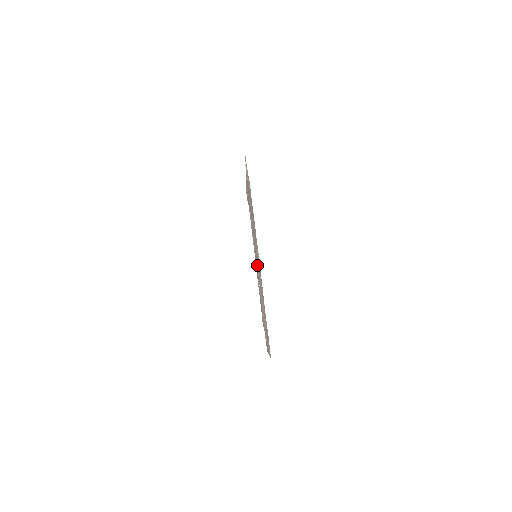
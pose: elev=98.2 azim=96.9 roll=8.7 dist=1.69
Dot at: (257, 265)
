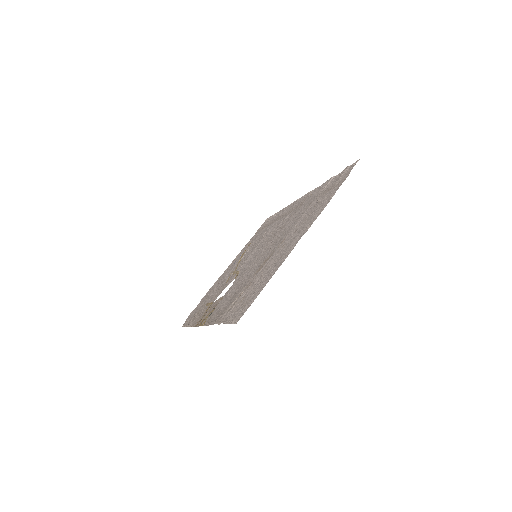
Dot at: (276, 250)
